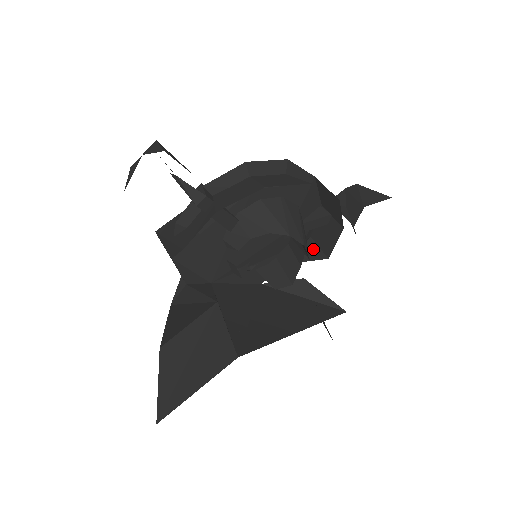
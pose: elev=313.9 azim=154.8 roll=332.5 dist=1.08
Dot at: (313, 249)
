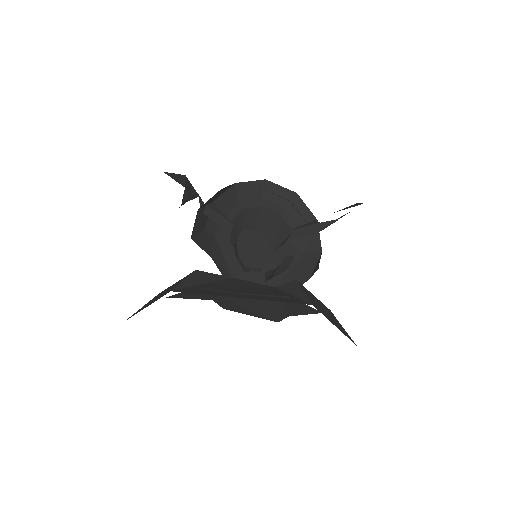
Dot at: occluded
